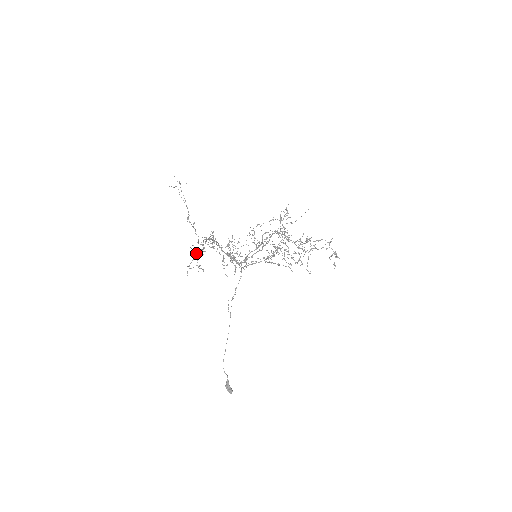
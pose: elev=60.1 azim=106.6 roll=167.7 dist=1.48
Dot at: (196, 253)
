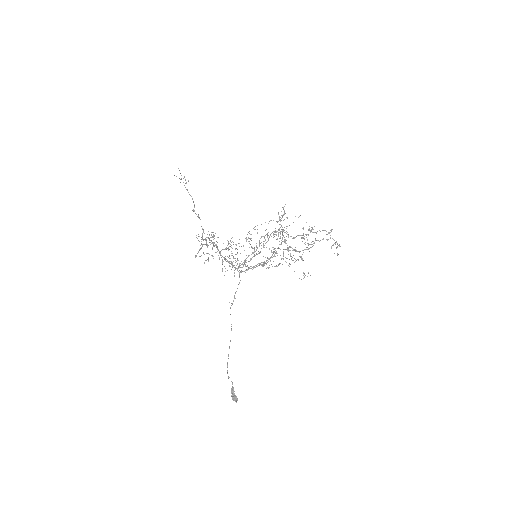
Dot at: occluded
